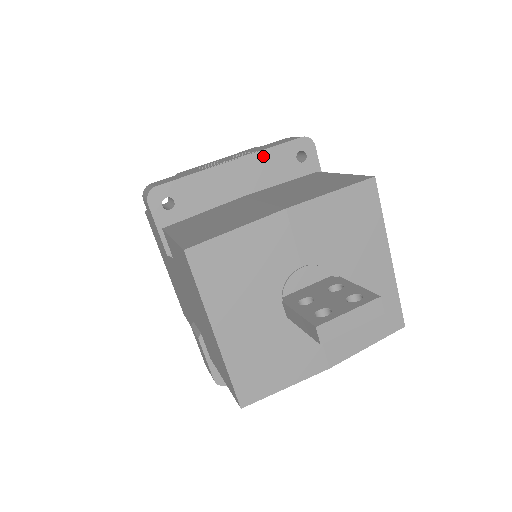
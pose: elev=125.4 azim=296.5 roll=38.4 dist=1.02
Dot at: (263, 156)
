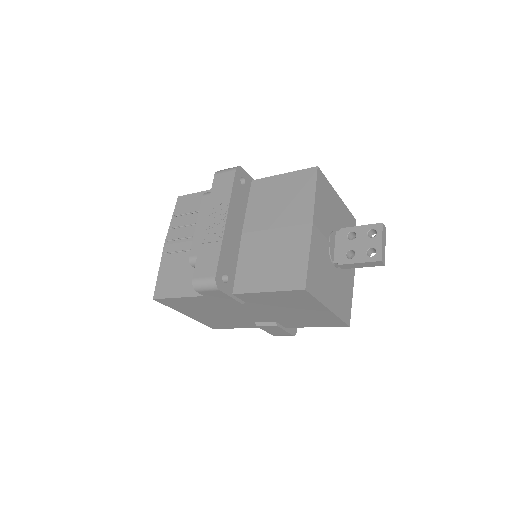
Dot at: (233, 201)
